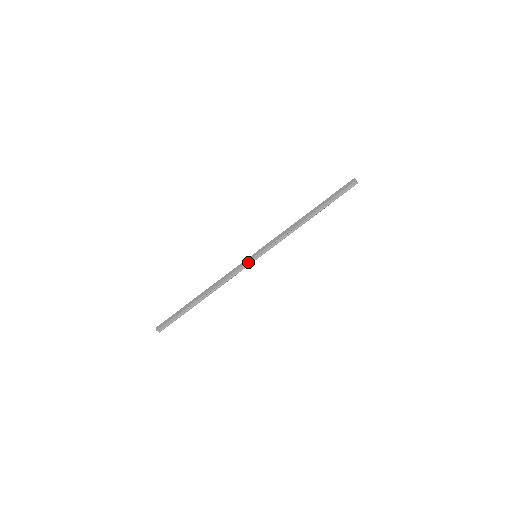
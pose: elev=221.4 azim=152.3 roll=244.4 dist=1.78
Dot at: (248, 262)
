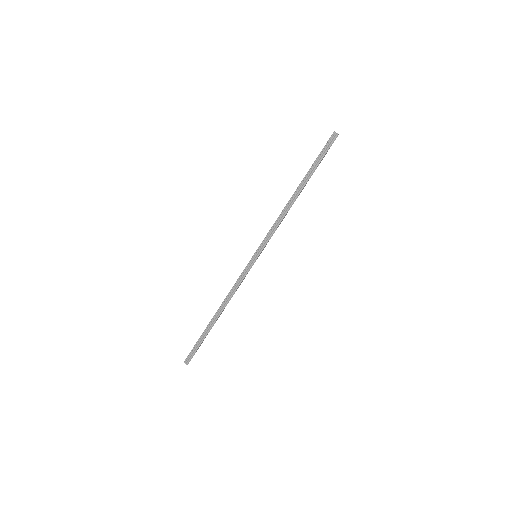
Dot at: (248, 264)
